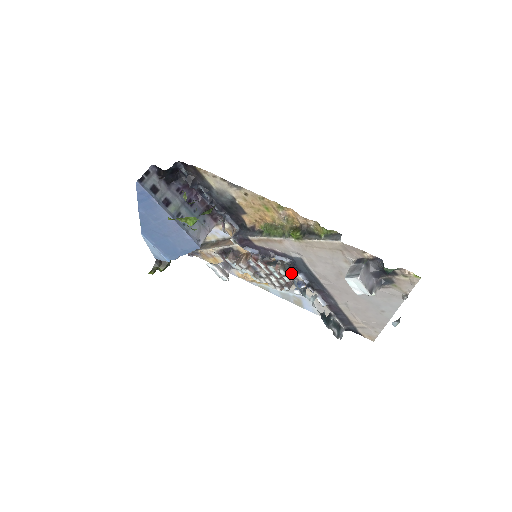
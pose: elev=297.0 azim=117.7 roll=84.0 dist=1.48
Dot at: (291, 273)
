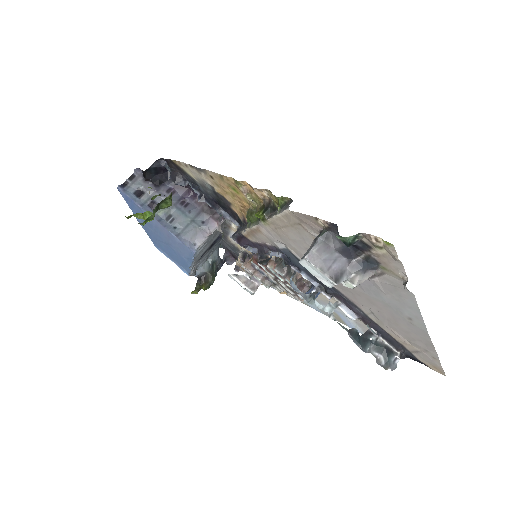
Dot at: occluded
